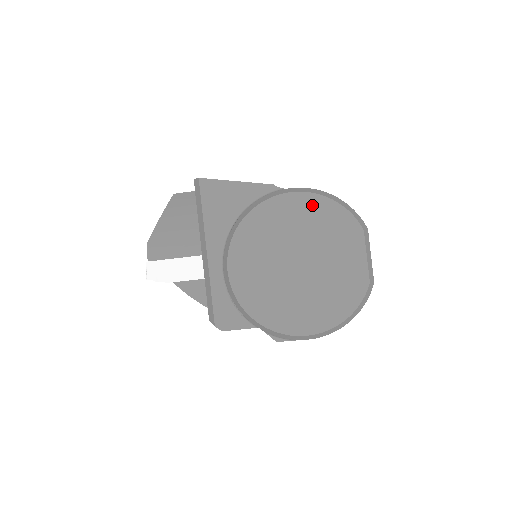
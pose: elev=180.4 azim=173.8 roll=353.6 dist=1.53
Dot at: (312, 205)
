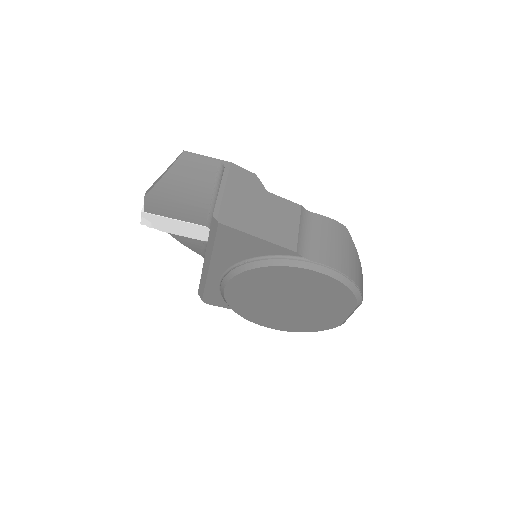
Dot at: (324, 282)
